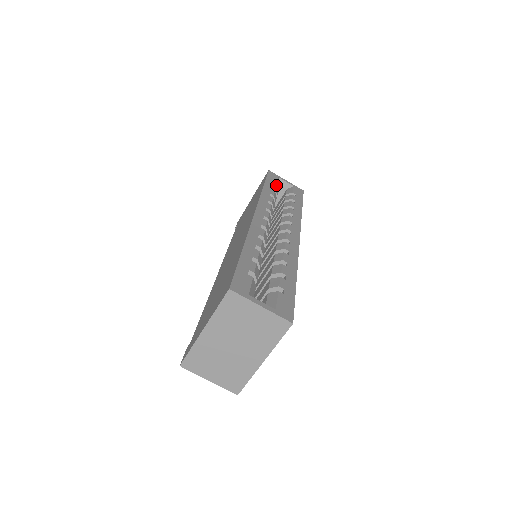
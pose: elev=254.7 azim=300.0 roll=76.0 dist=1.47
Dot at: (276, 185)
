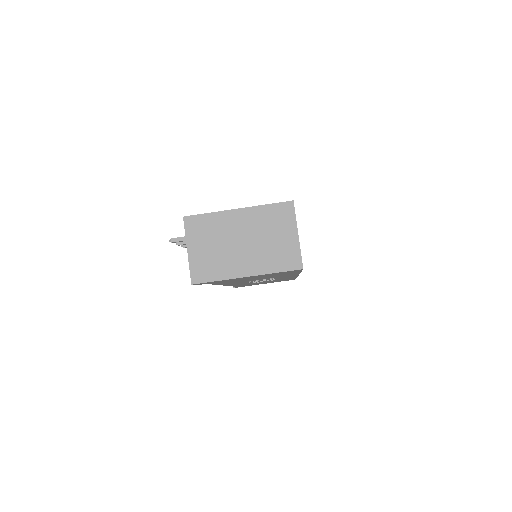
Dot at: occluded
